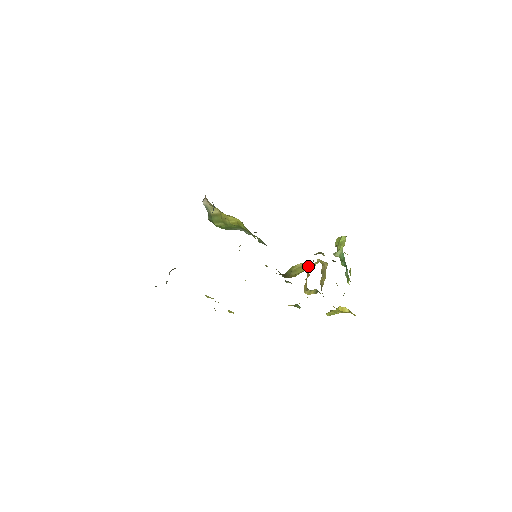
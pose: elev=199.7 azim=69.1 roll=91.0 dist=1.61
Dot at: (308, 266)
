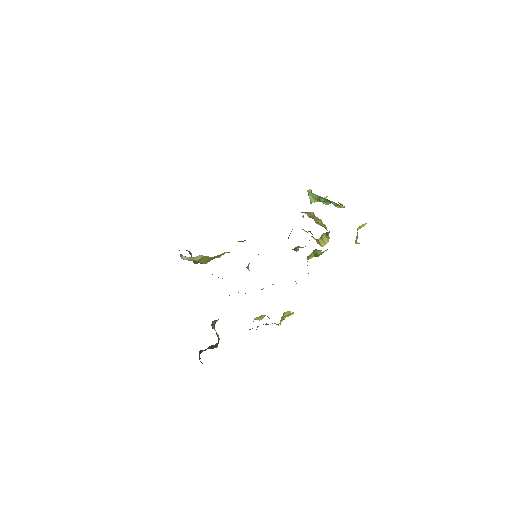
Dot at: occluded
